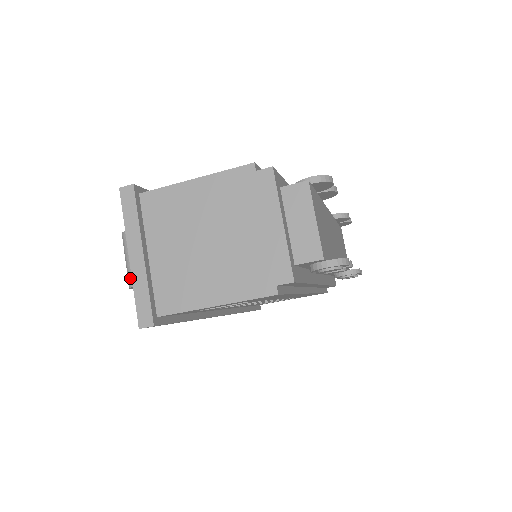
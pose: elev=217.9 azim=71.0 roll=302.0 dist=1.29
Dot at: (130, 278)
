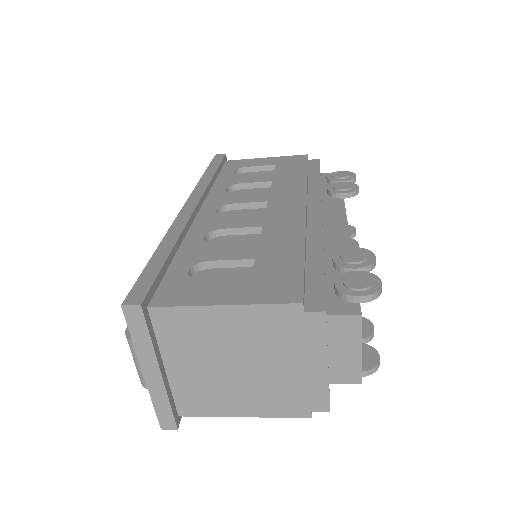
Dot at: (143, 381)
